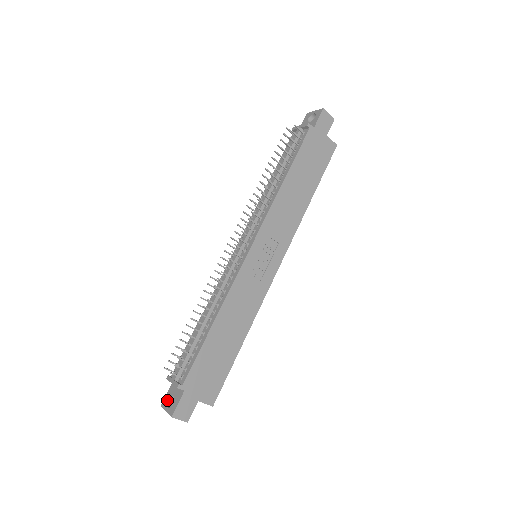
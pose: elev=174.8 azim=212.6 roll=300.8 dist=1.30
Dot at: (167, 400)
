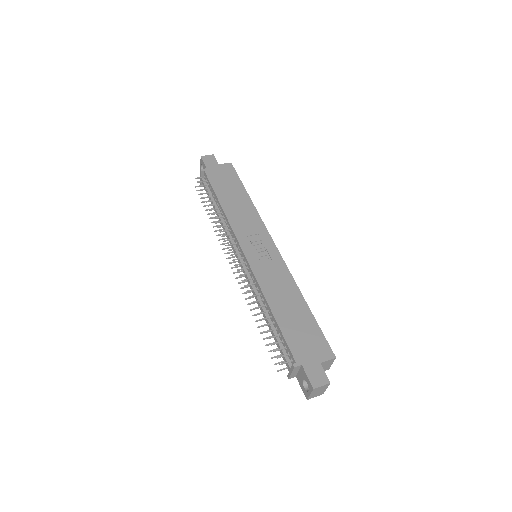
Dot at: (304, 389)
